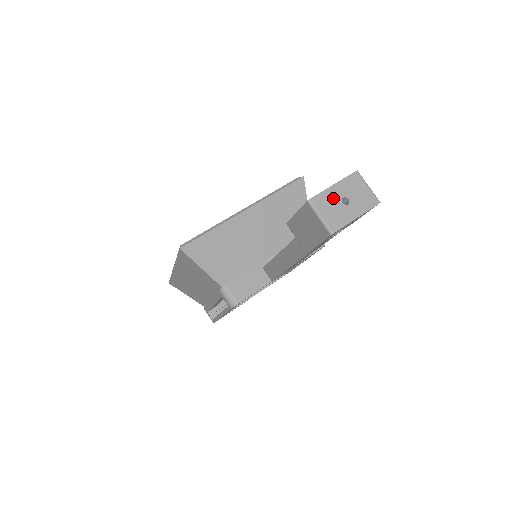
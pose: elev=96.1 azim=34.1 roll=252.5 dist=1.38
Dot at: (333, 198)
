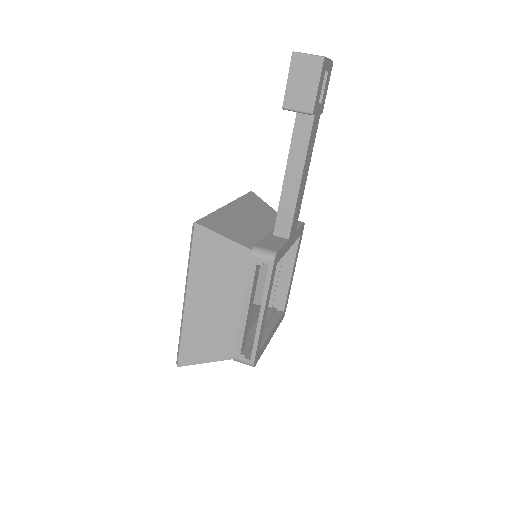
Dot at: occluded
